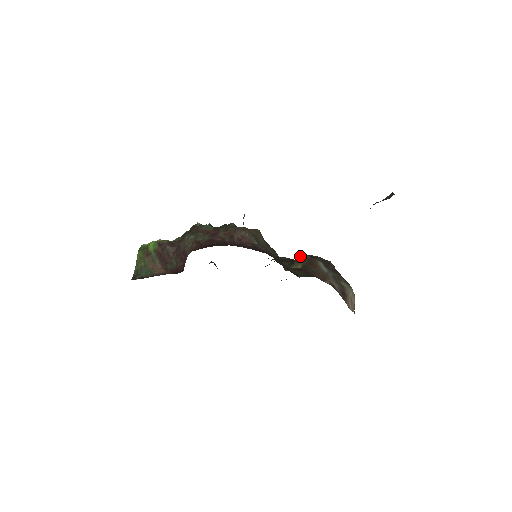
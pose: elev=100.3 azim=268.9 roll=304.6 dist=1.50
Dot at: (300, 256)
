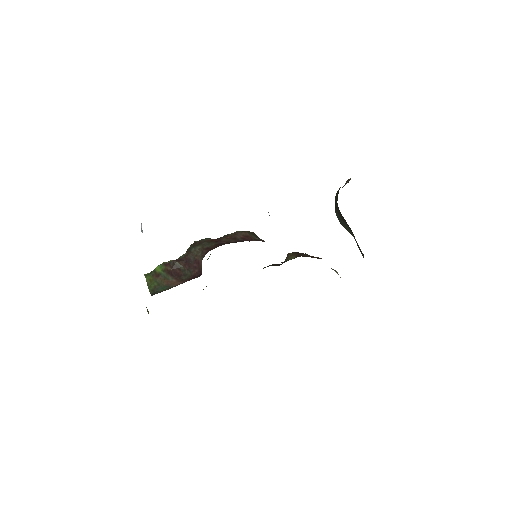
Dot at: (288, 254)
